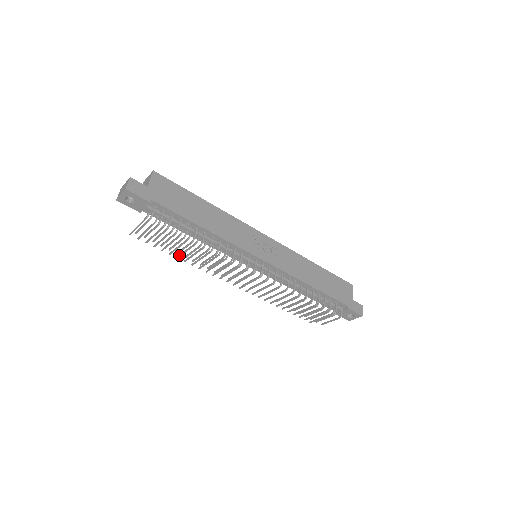
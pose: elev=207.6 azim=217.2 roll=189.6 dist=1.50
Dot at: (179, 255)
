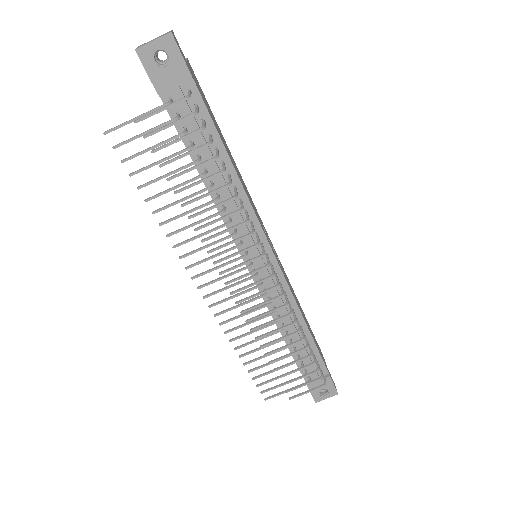
Dot at: occluded
